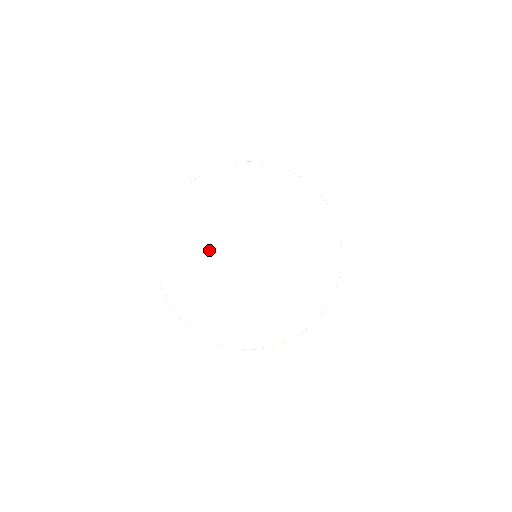
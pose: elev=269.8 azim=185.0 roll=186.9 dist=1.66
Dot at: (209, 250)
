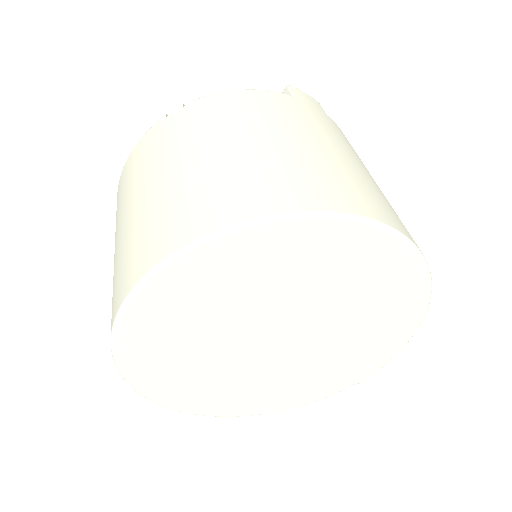
Dot at: (252, 307)
